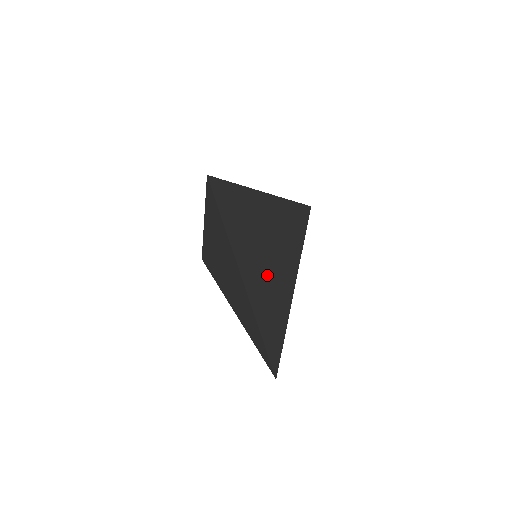
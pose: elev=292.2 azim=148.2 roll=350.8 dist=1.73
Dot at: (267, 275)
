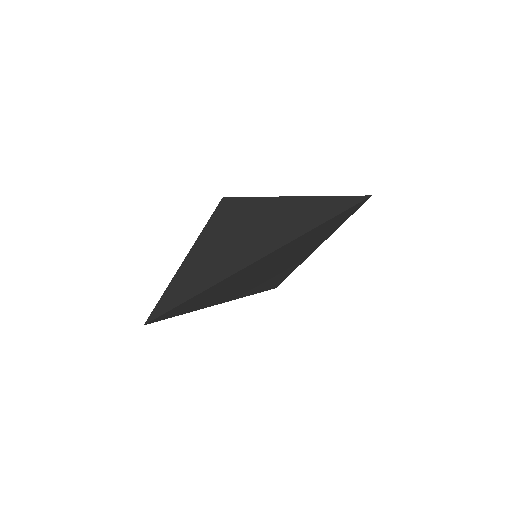
Dot at: (252, 275)
